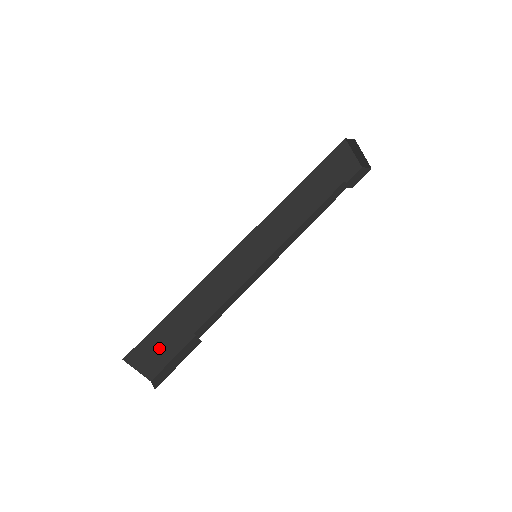
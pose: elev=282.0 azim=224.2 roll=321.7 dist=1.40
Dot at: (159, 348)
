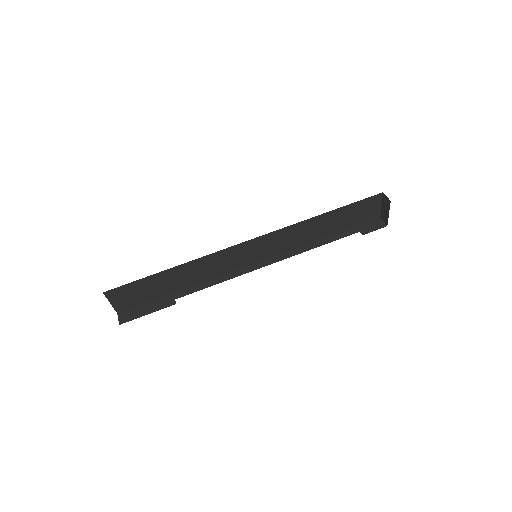
Dot at: (137, 293)
